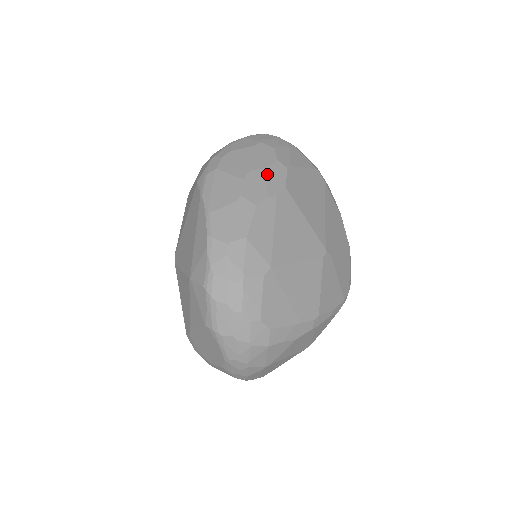
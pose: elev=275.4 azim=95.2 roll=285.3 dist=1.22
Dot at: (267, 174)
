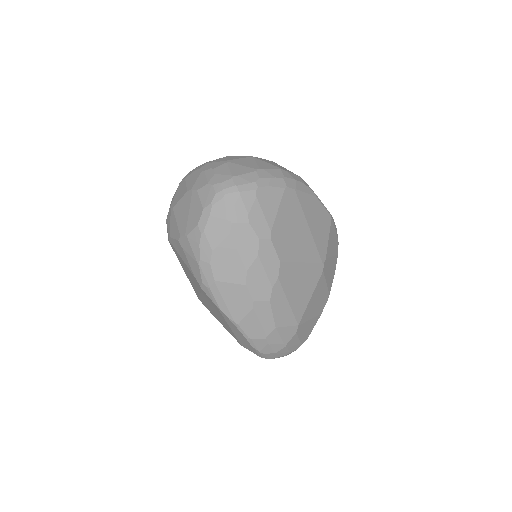
Dot at: (261, 264)
